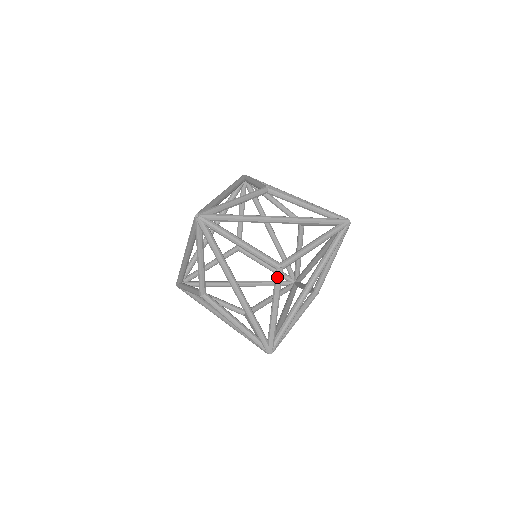
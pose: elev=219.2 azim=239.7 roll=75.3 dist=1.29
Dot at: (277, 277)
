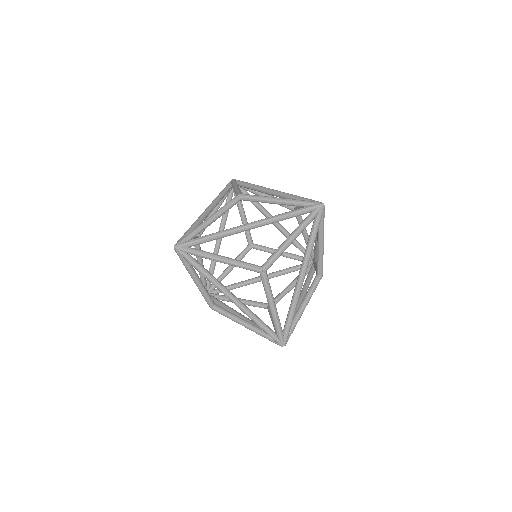
Dot at: (263, 280)
